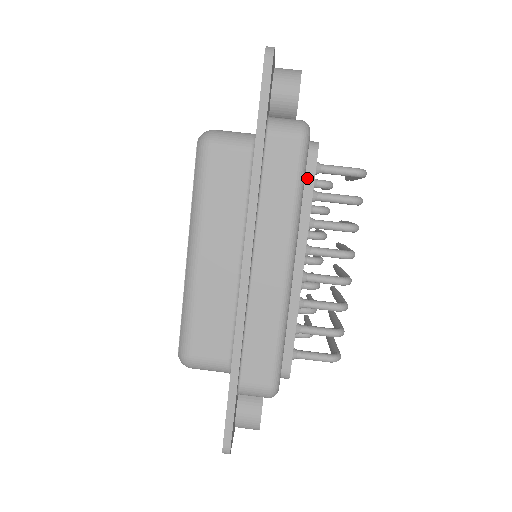
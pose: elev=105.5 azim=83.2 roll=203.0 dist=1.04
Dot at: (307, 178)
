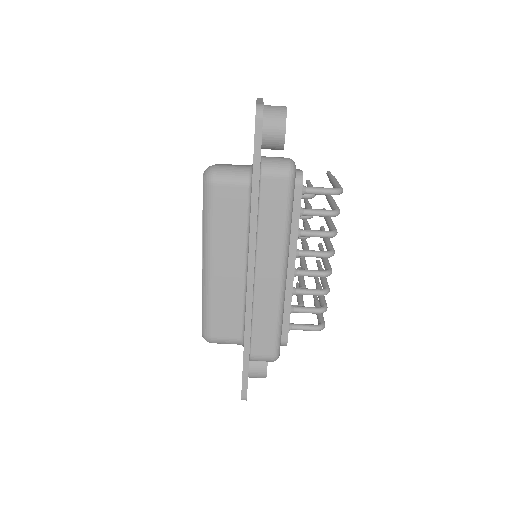
Dot at: (295, 204)
